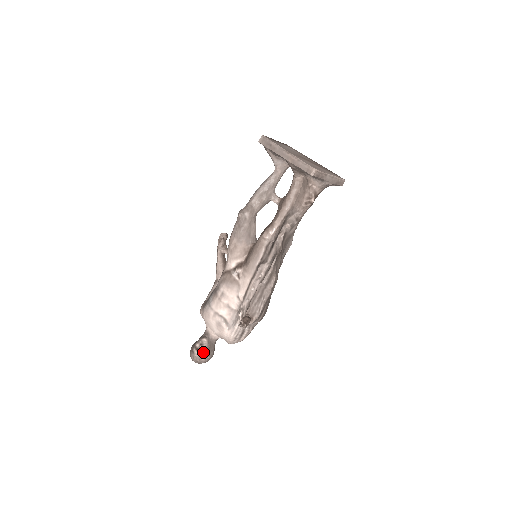
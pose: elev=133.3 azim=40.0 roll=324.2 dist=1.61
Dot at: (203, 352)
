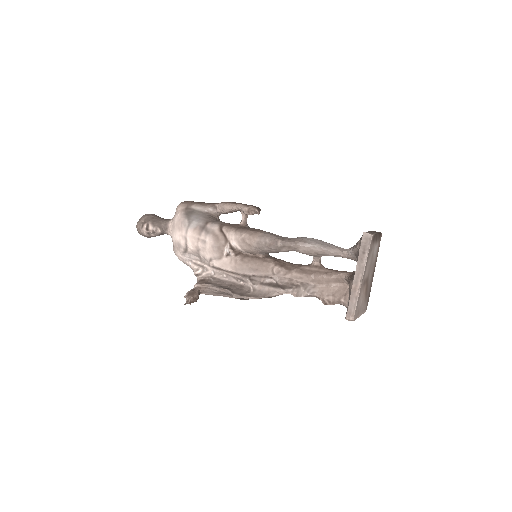
Dot at: (149, 235)
